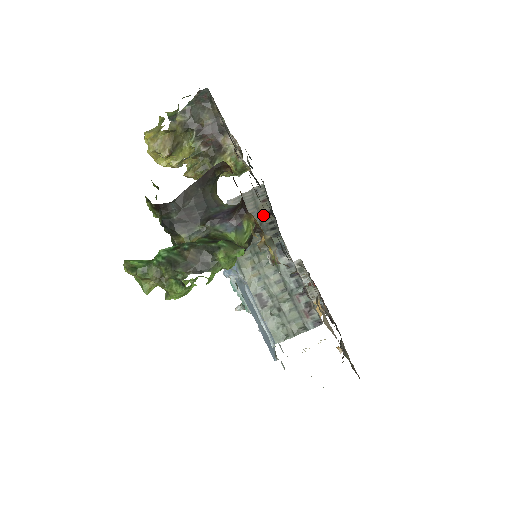
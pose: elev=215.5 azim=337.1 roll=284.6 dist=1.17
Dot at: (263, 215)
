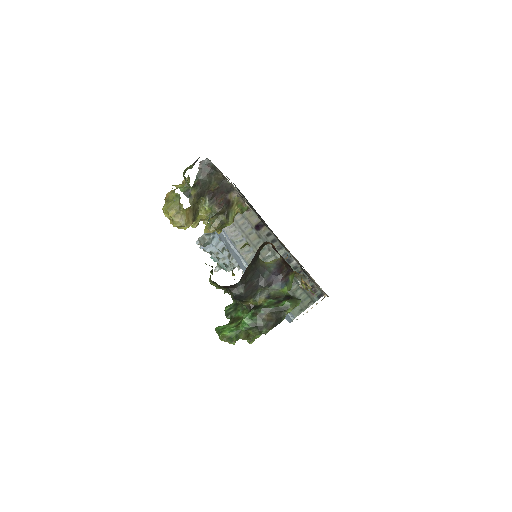
Dot at: (257, 227)
